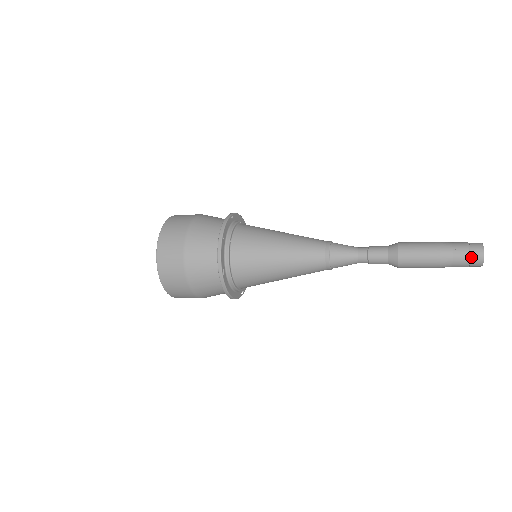
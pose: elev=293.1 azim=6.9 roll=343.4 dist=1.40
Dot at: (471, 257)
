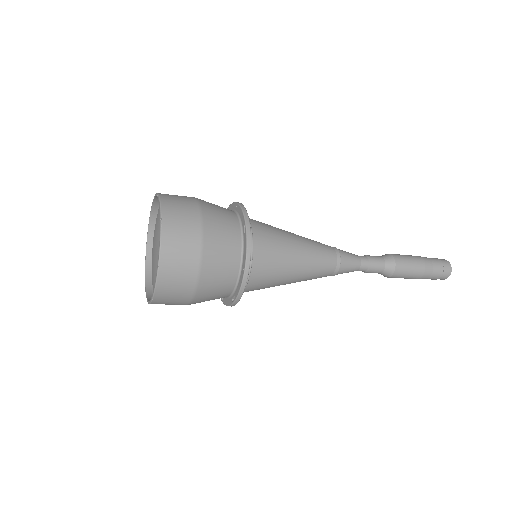
Dot at: (443, 263)
